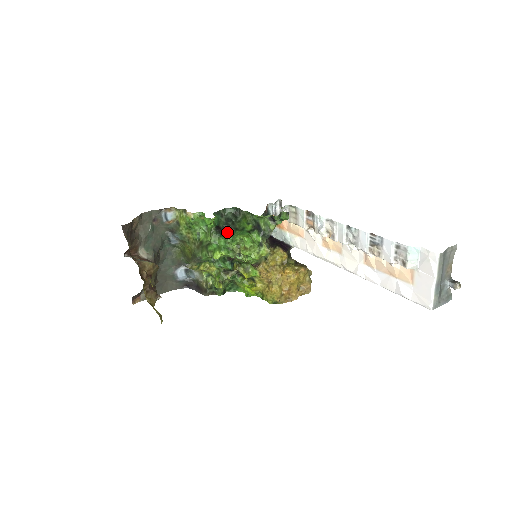
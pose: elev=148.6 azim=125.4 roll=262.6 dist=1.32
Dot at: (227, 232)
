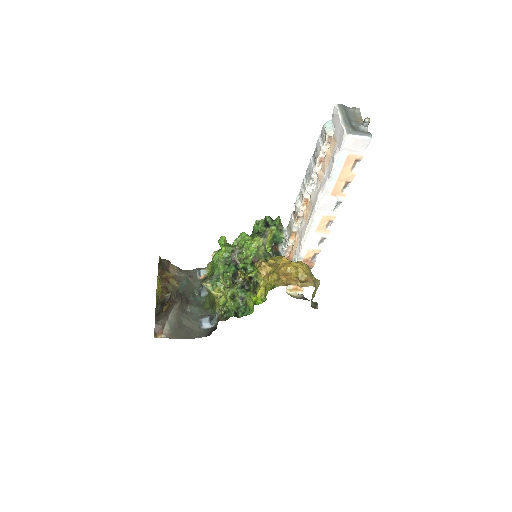
Dot at: occluded
